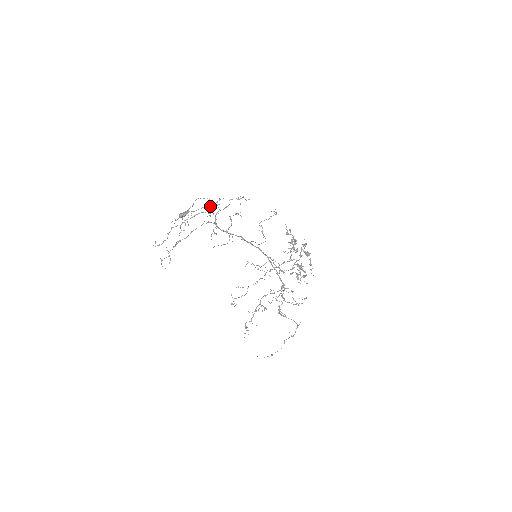
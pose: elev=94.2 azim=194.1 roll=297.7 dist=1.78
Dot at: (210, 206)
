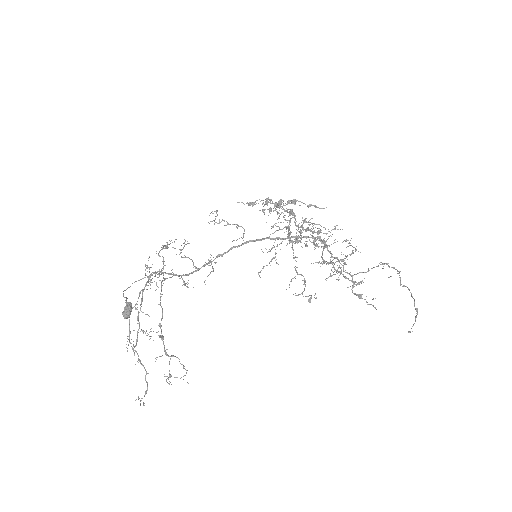
Dot at: occluded
